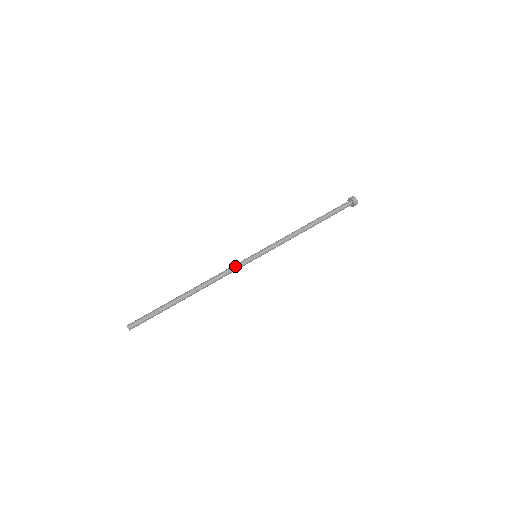
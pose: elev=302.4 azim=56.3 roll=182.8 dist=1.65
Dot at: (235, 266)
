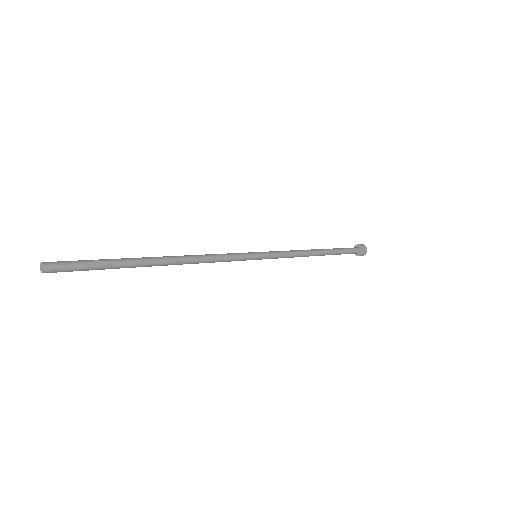
Dot at: (230, 254)
